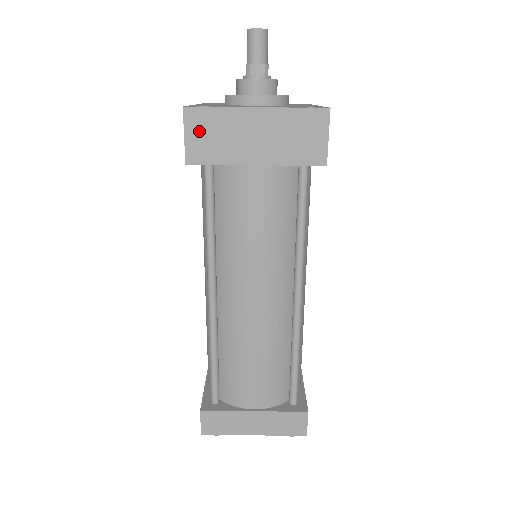
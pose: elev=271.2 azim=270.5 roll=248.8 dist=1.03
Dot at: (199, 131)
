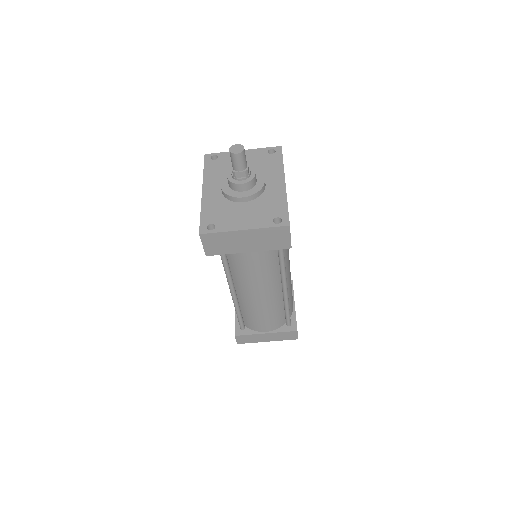
Dot at: (211, 243)
